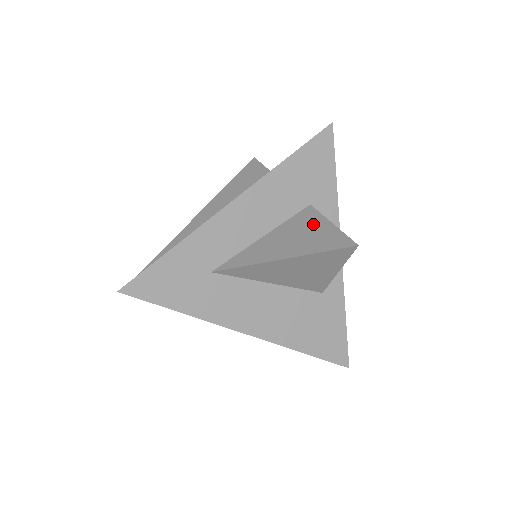
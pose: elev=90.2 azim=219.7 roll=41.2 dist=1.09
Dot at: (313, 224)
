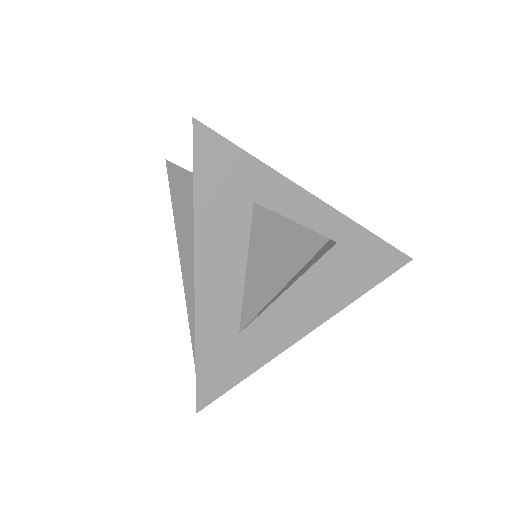
Dot at: (274, 230)
